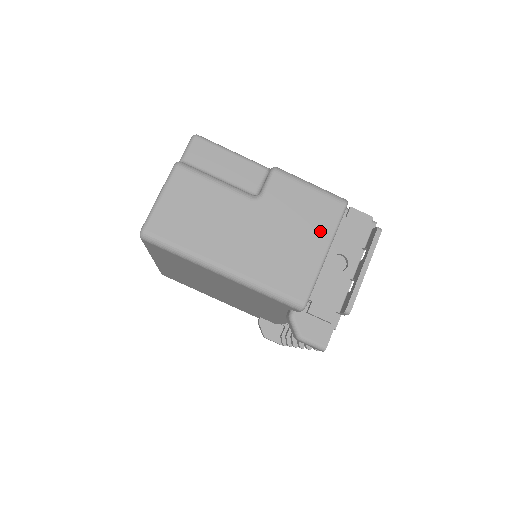
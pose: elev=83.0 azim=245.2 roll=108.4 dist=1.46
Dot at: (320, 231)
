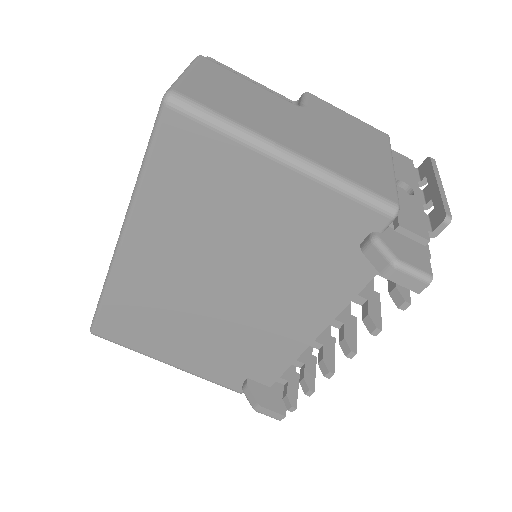
Dot at: (377, 147)
